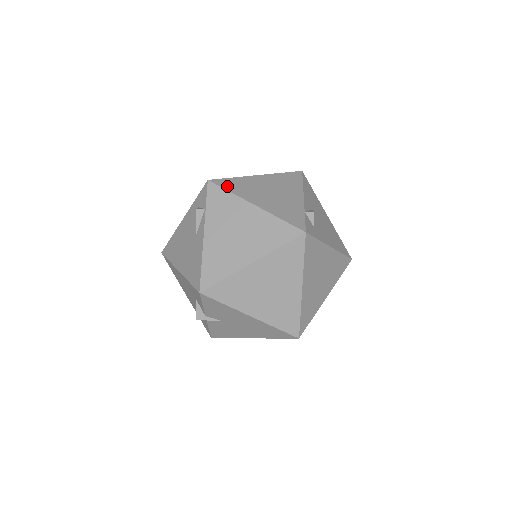
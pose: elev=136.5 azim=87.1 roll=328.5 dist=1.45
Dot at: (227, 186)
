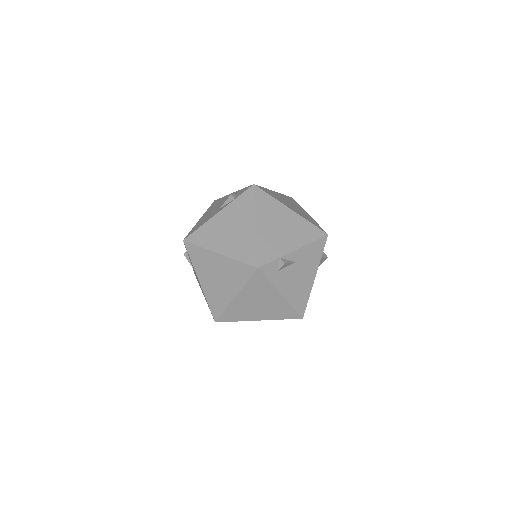
Dot at: (259, 198)
